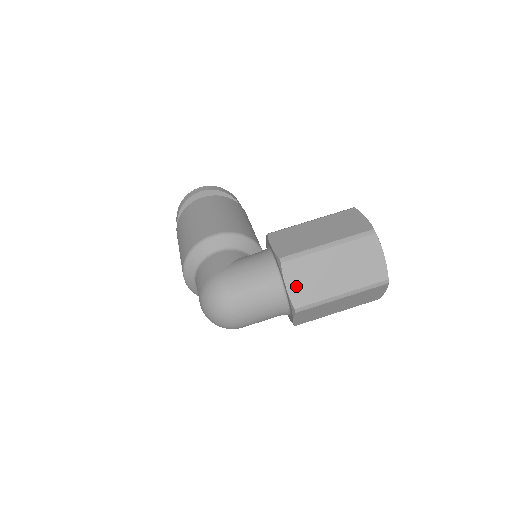
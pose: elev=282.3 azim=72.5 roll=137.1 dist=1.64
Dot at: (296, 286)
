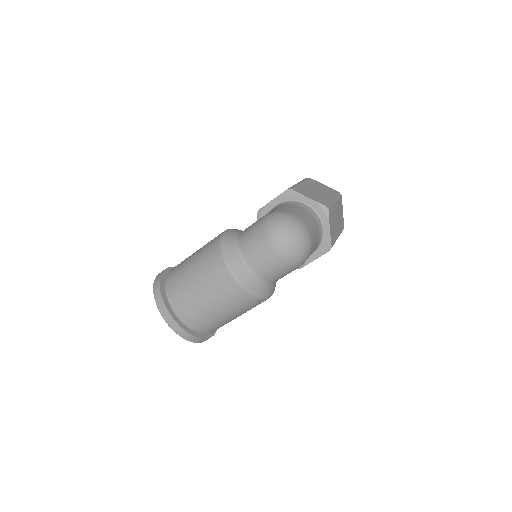
Dot at: (312, 197)
